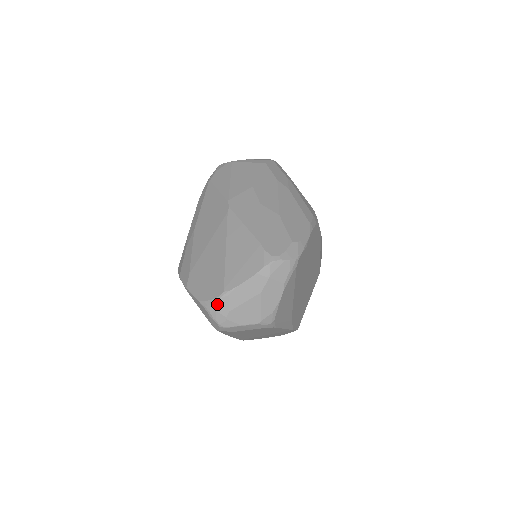
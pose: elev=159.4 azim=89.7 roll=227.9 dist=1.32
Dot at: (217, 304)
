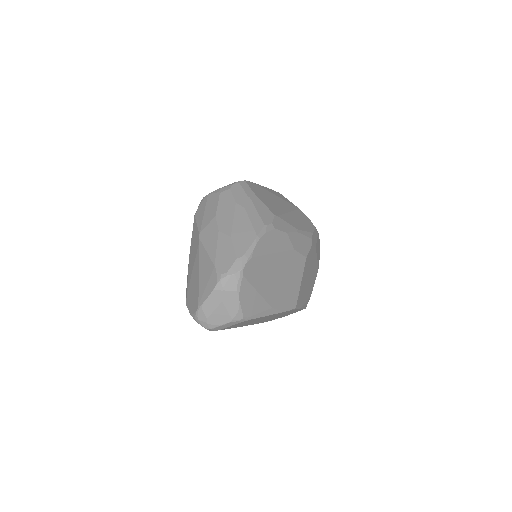
Dot at: (198, 315)
